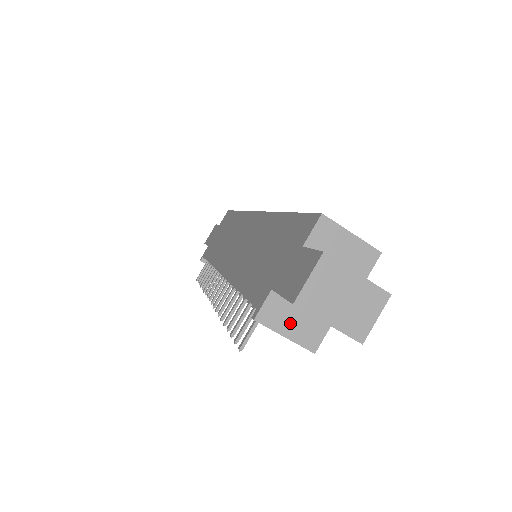
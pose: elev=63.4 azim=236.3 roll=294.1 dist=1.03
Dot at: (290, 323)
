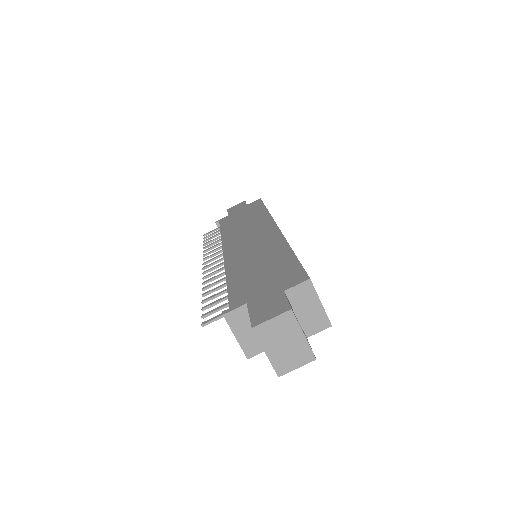
Dot at: (245, 331)
